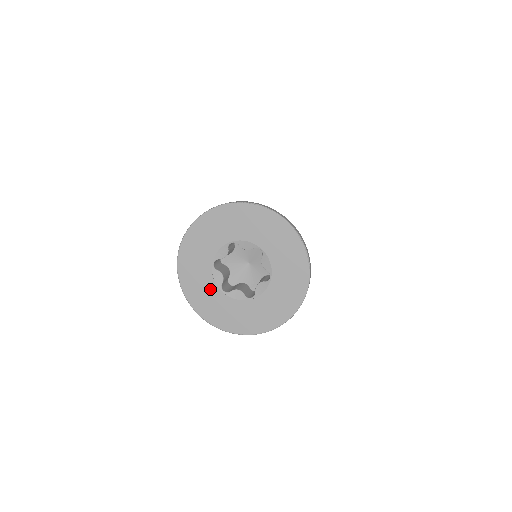
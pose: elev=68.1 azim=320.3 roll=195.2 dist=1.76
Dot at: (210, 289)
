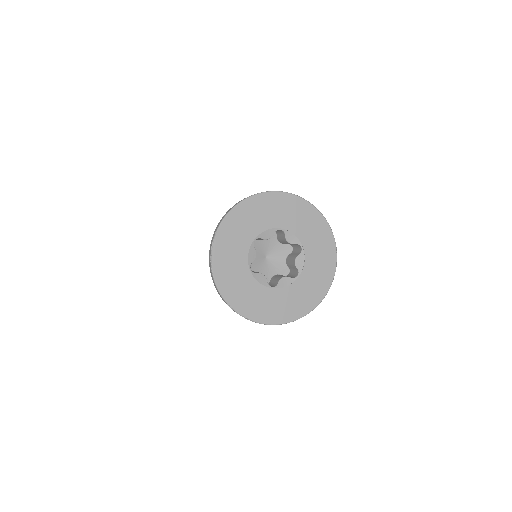
Dot at: (240, 262)
